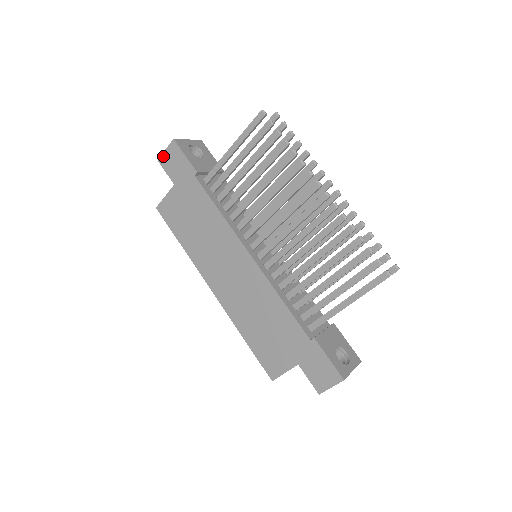
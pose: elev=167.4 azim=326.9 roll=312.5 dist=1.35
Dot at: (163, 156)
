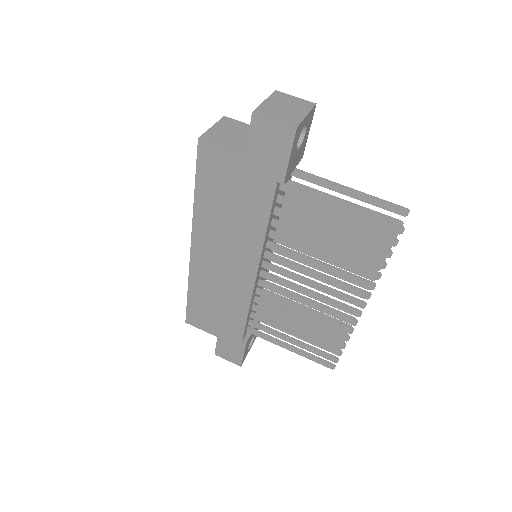
Dot at: (264, 120)
